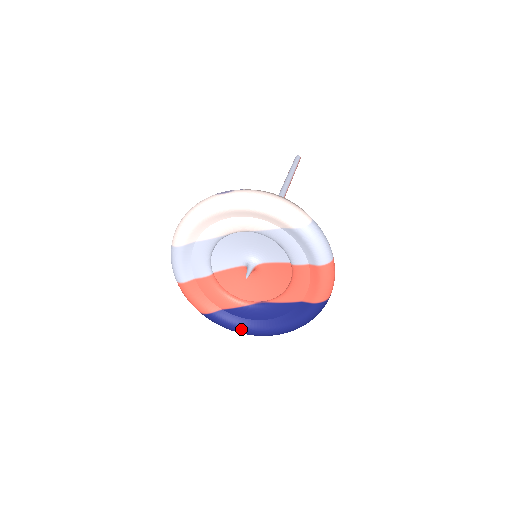
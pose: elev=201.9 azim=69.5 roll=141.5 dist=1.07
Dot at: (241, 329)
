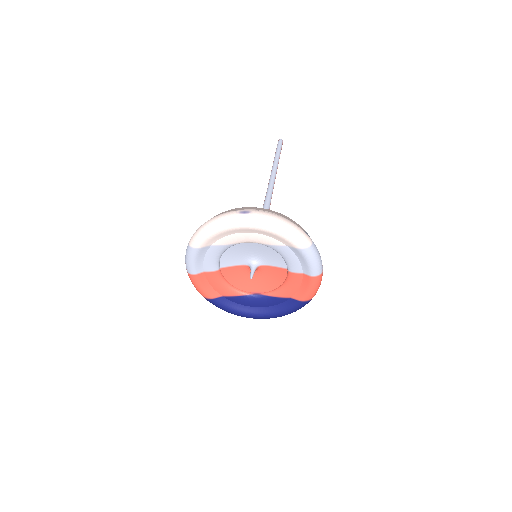
Dot at: (236, 312)
